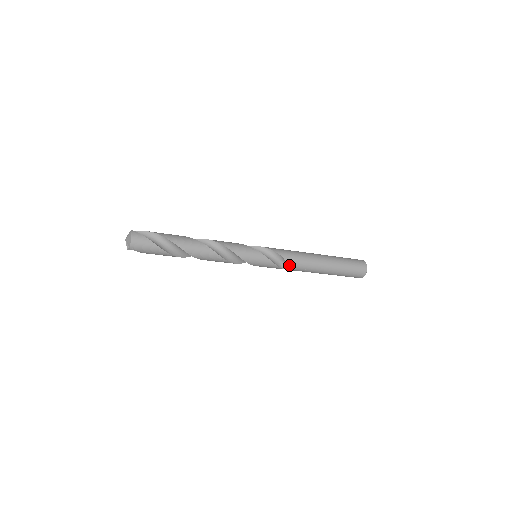
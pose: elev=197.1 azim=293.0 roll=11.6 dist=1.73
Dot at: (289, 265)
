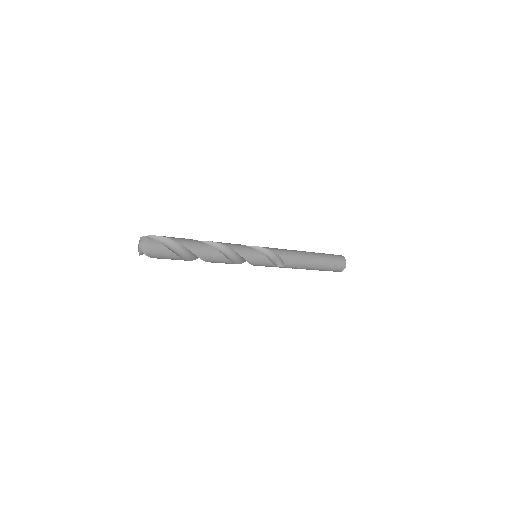
Dot at: (285, 264)
